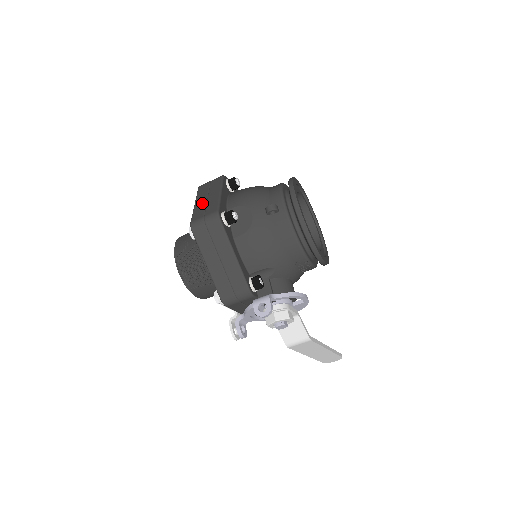
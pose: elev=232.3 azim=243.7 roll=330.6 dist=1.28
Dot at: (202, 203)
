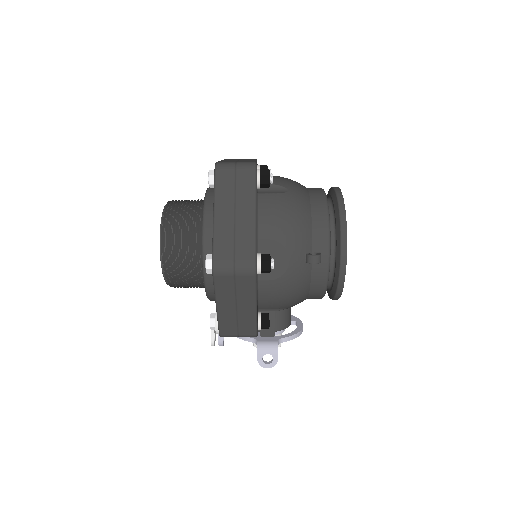
Dot at: (228, 223)
